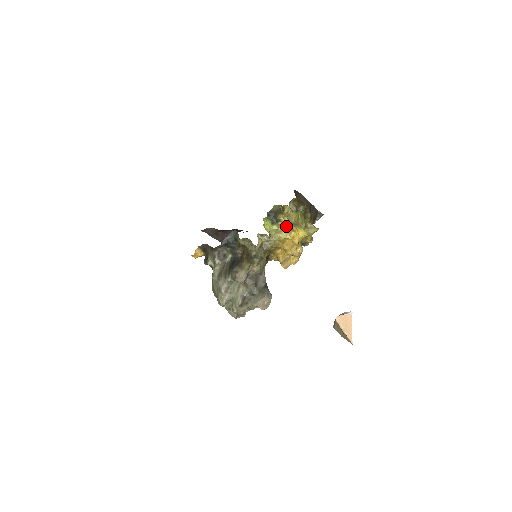
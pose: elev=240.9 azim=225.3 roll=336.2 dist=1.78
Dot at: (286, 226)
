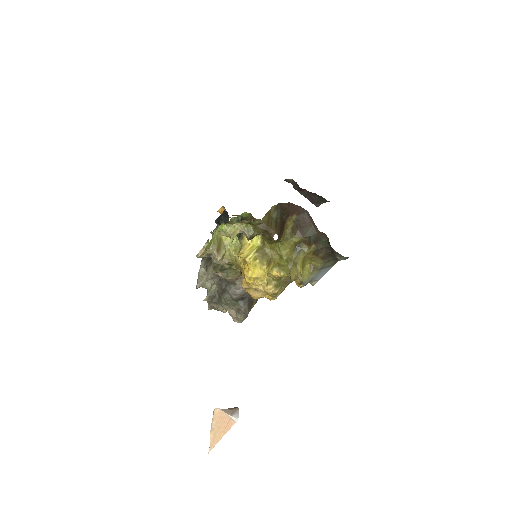
Dot at: (239, 250)
